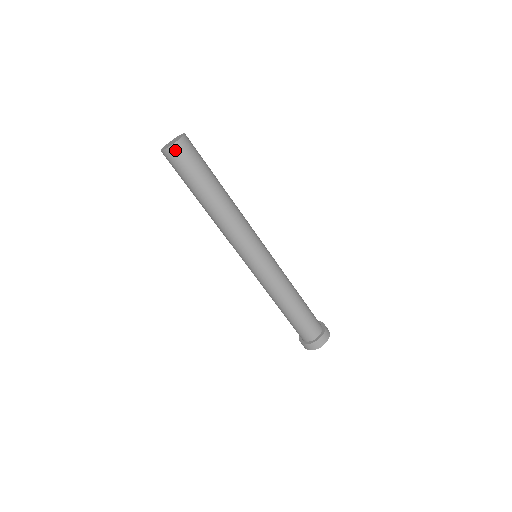
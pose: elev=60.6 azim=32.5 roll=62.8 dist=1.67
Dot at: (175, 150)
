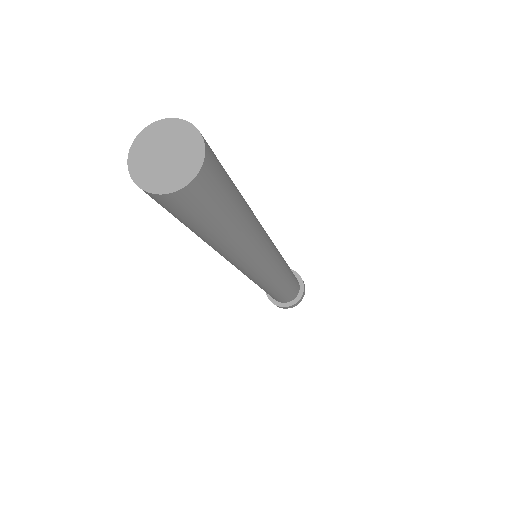
Dot at: (148, 194)
